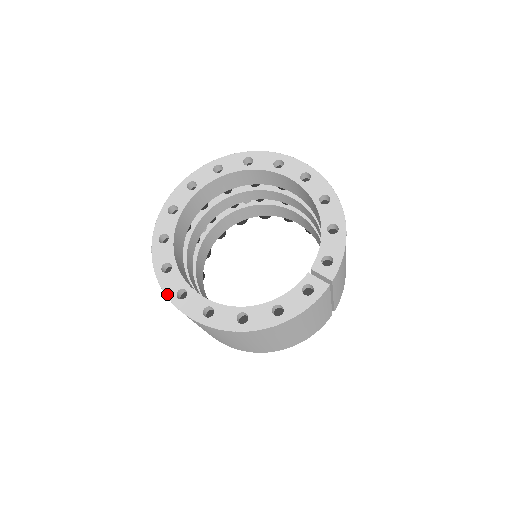
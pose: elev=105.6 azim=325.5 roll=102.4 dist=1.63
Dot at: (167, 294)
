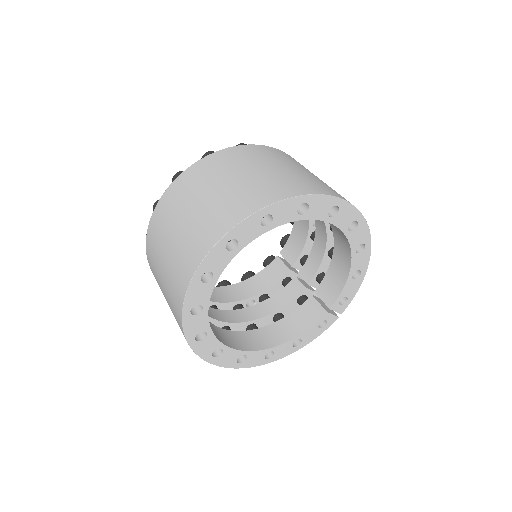
Dot at: (202, 357)
